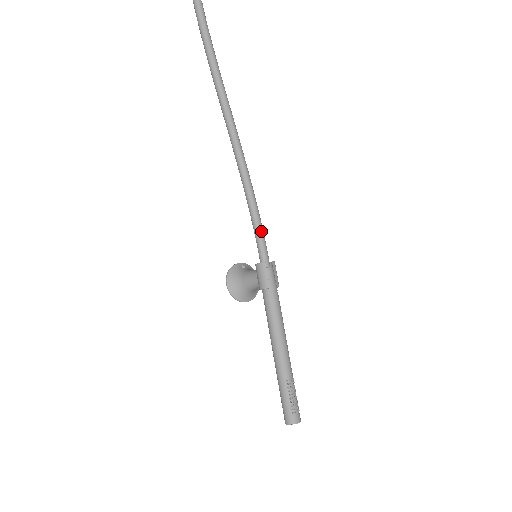
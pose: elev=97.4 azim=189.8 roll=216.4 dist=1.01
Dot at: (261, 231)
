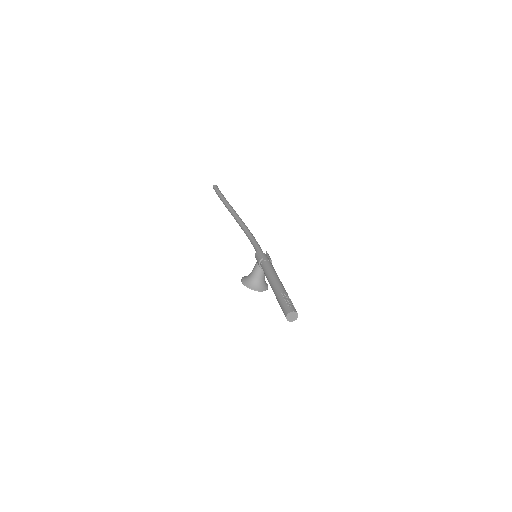
Dot at: (256, 243)
